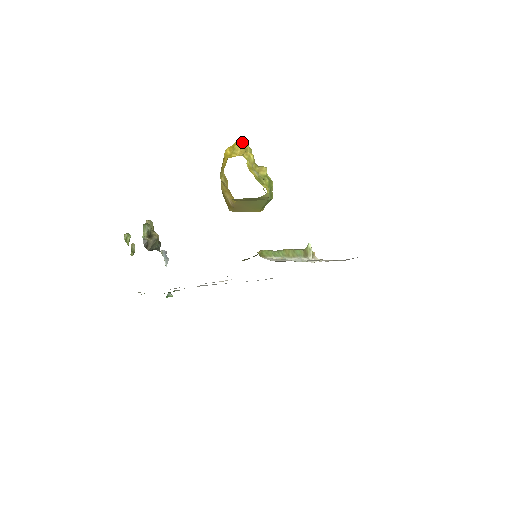
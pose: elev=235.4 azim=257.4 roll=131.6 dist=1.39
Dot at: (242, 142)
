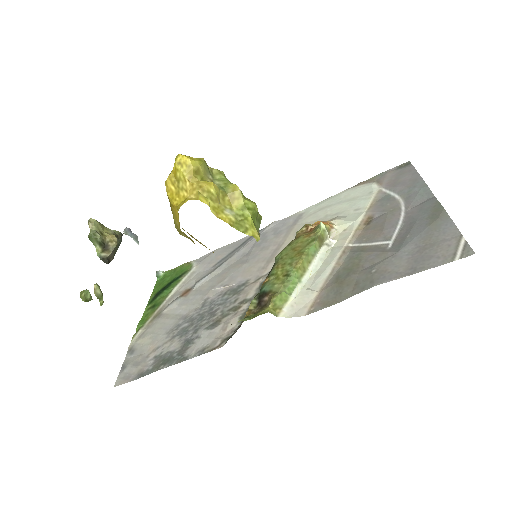
Dot at: (185, 162)
